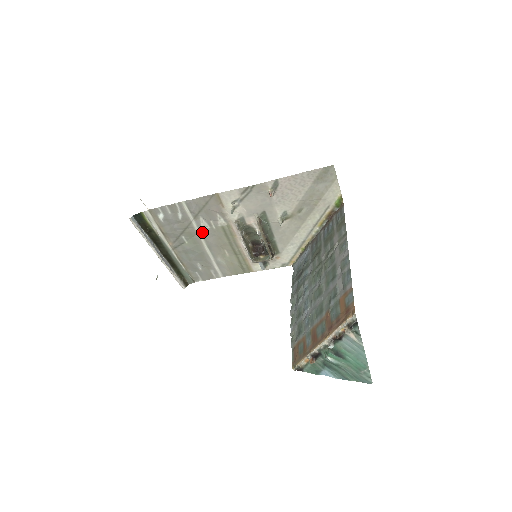
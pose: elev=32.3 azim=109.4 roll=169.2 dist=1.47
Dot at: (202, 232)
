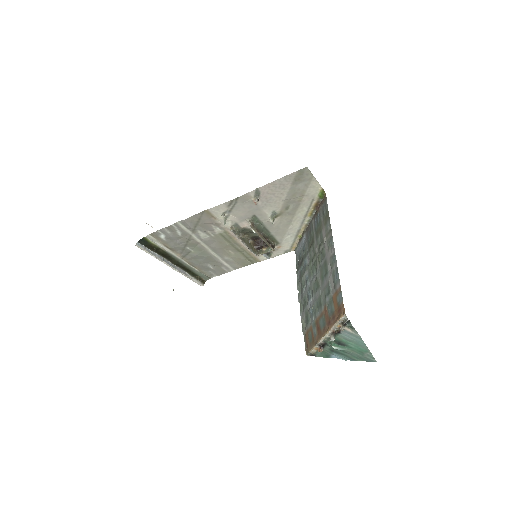
Dot at: (203, 241)
